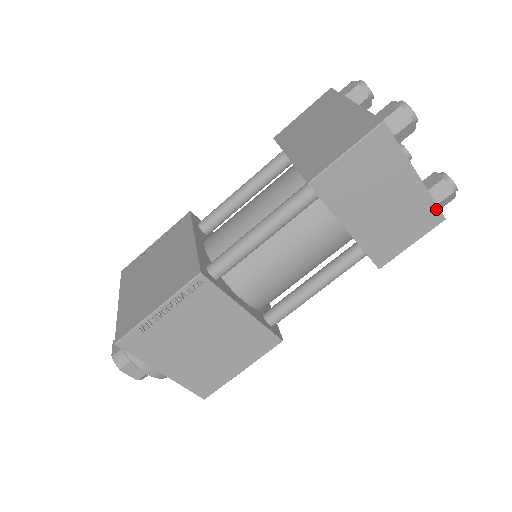
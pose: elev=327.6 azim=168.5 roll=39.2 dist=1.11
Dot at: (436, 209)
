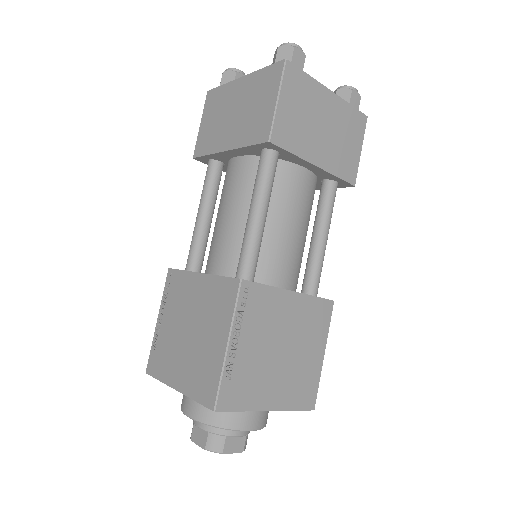
Dot at: (272, 67)
